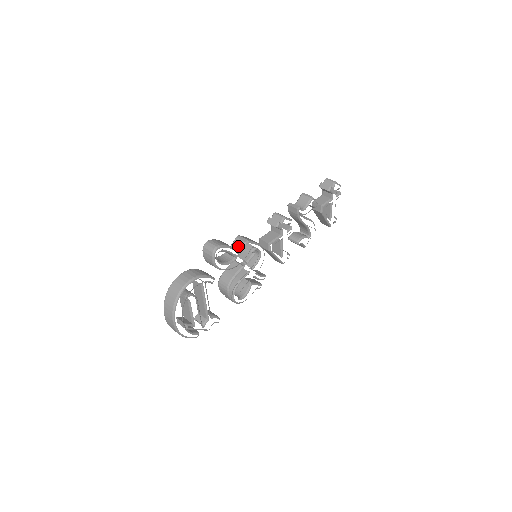
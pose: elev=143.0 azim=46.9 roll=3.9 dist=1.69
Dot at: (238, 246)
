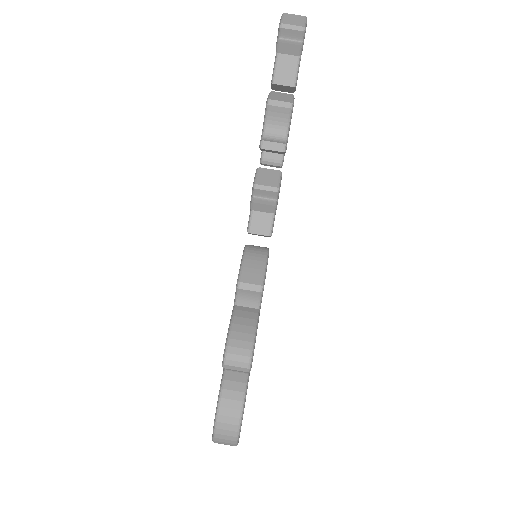
Dot at: (250, 300)
